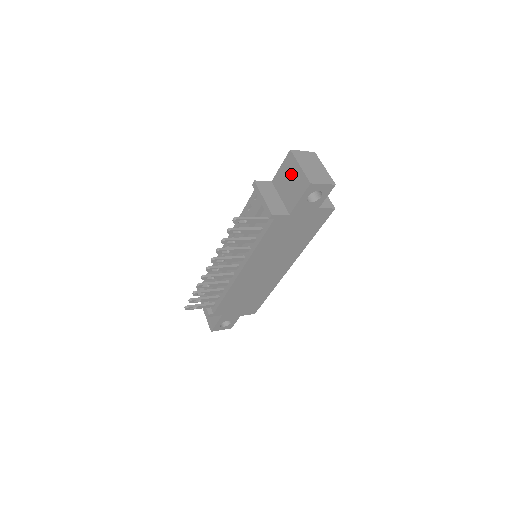
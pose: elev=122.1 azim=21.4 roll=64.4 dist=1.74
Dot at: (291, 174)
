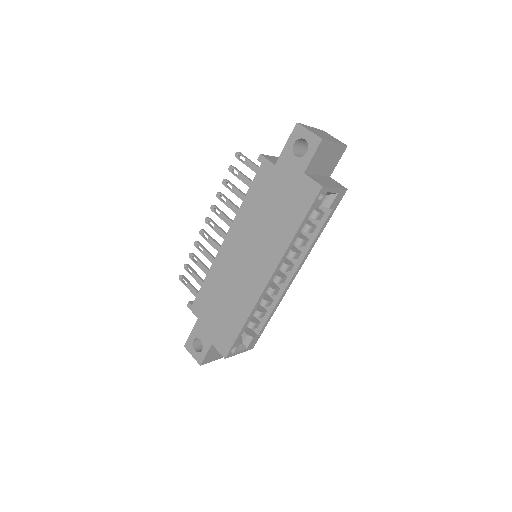
Dot at: occluded
